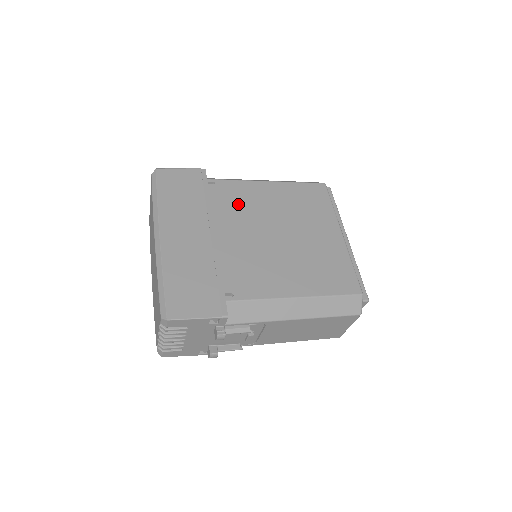
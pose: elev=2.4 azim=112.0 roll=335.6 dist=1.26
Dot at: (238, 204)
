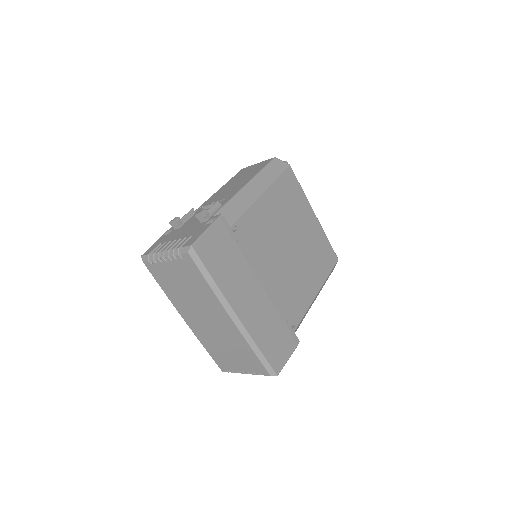
Dot at: (260, 238)
